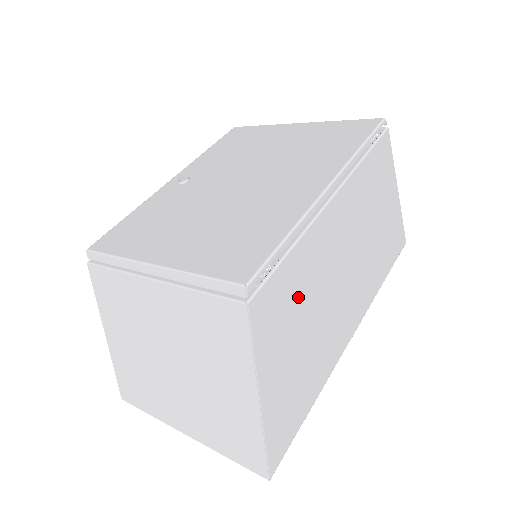
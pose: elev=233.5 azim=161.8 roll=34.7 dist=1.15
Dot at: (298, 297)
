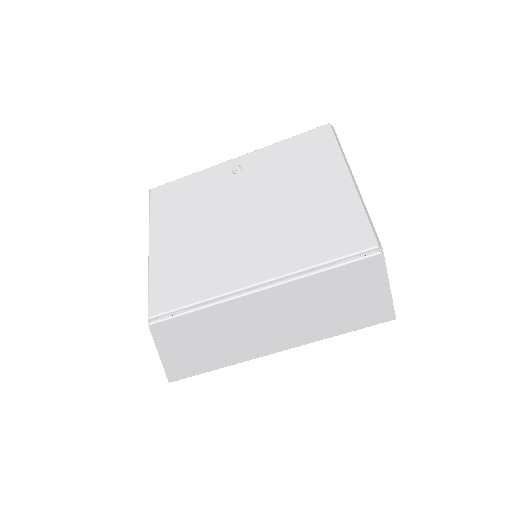
Dot at: (206, 328)
